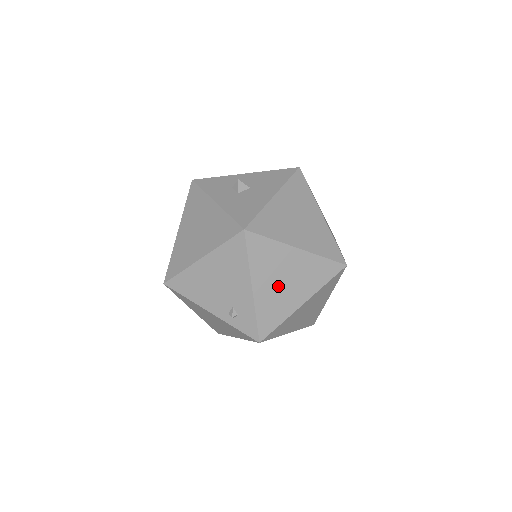
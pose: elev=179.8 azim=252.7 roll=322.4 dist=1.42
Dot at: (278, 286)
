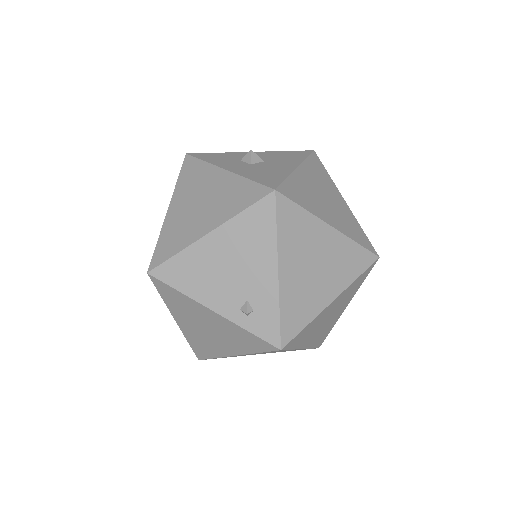
Dot at: (307, 273)
